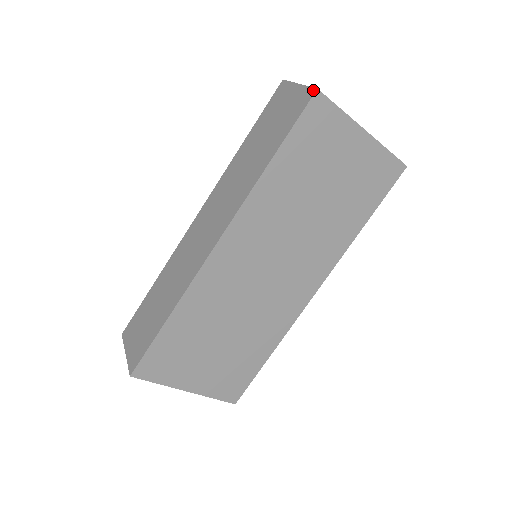
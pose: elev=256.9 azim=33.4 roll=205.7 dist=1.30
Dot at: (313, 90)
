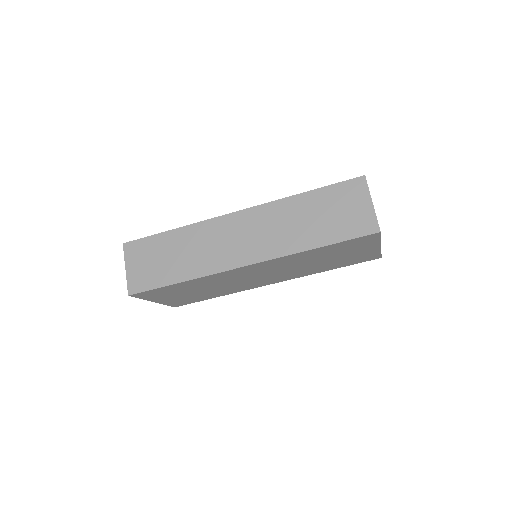
Dot at: (378, 229)
